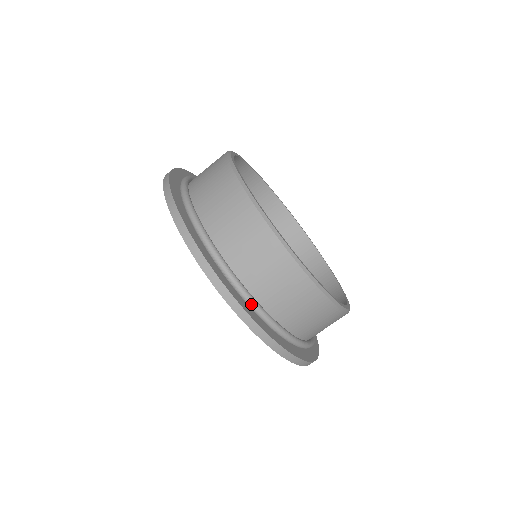
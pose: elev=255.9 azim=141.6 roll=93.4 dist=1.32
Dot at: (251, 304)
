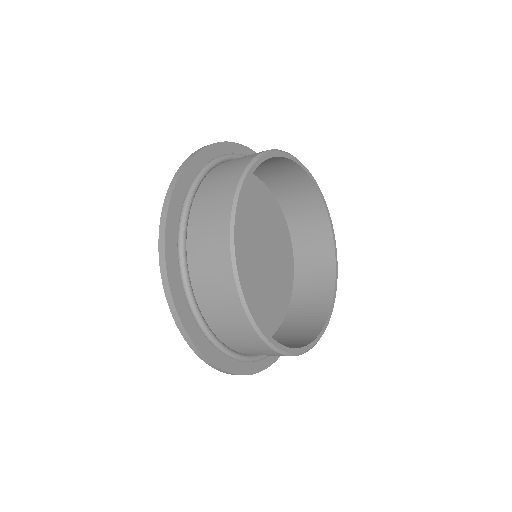
Dot at: (179, 235)
